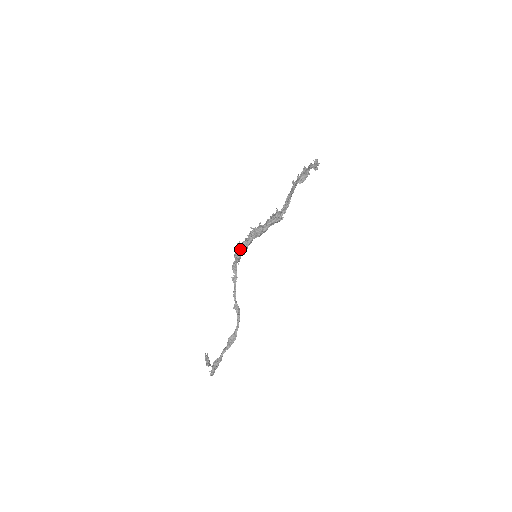
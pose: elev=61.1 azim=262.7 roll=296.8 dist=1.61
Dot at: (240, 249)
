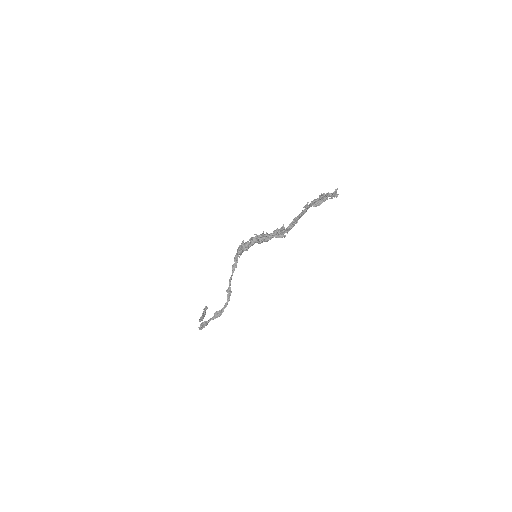
Dot at: (241, 248)
